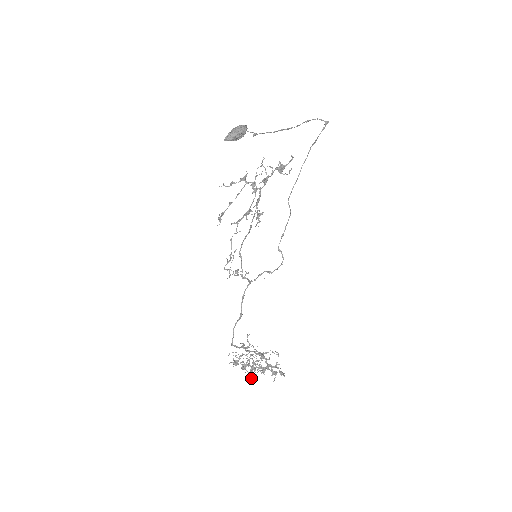
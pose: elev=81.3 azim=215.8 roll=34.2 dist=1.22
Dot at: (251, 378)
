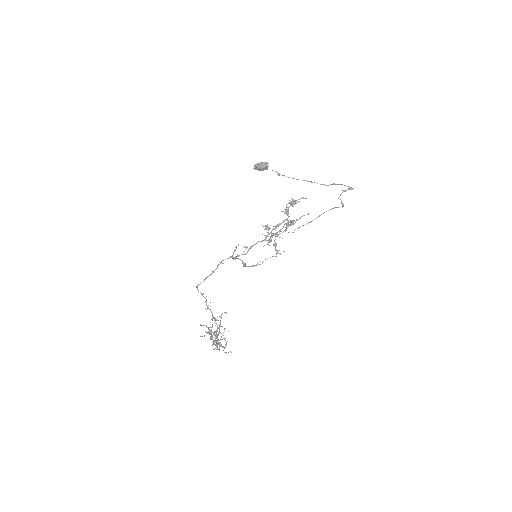
Dot at: occluded
